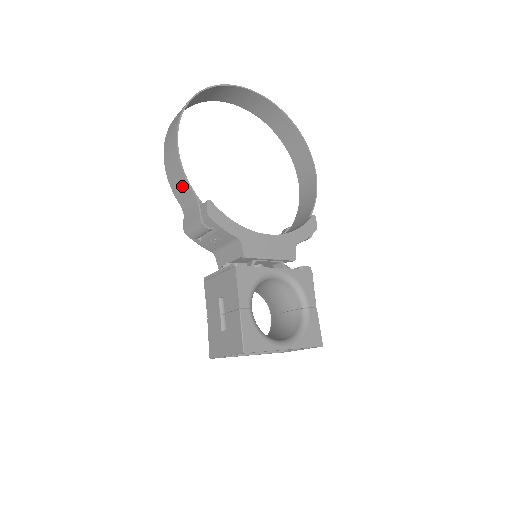
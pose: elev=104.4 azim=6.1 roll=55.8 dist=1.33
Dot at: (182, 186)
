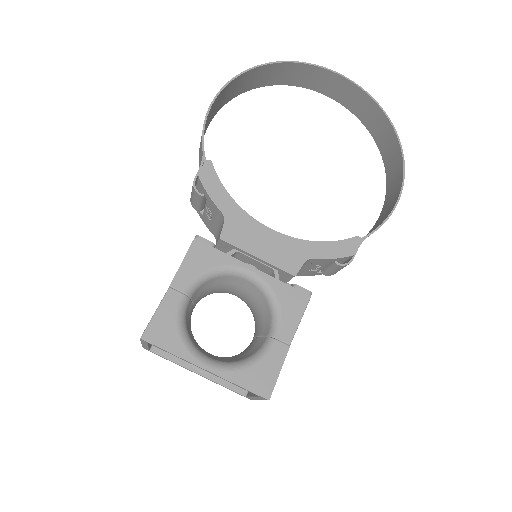
Dot at: (200, 145)
